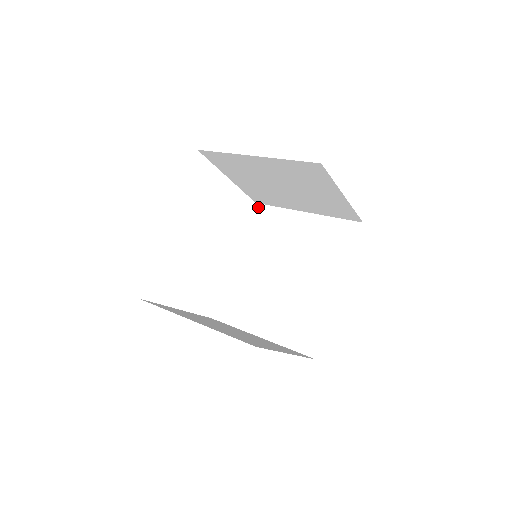
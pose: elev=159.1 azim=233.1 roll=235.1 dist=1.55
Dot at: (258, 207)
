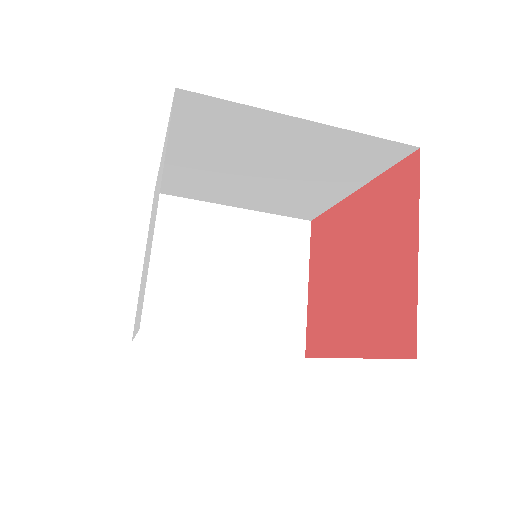
Dot at: (140, 342)
